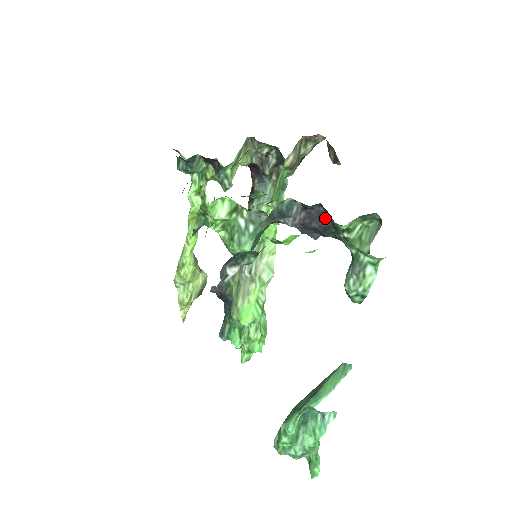
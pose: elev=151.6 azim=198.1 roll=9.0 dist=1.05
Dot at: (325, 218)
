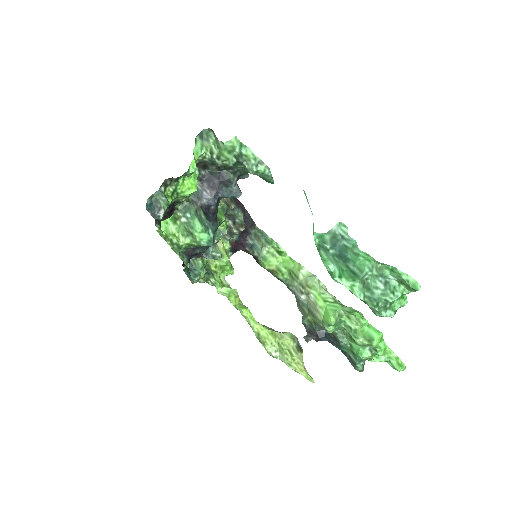
Dot at: (213, 171)
